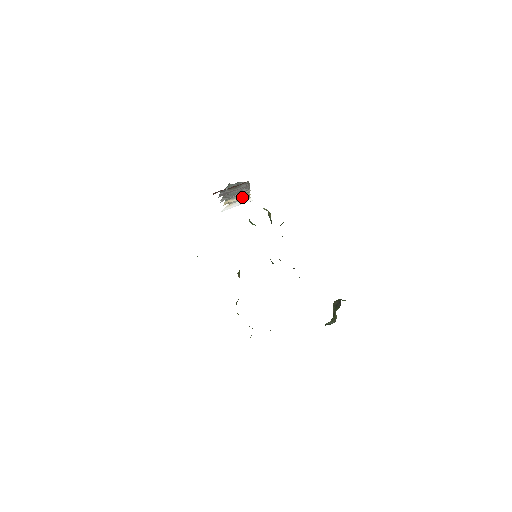
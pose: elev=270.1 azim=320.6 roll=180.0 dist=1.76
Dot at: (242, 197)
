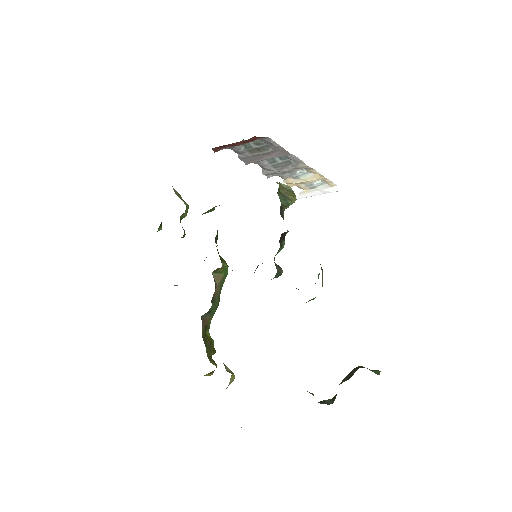
Dot at: (310, 178)
